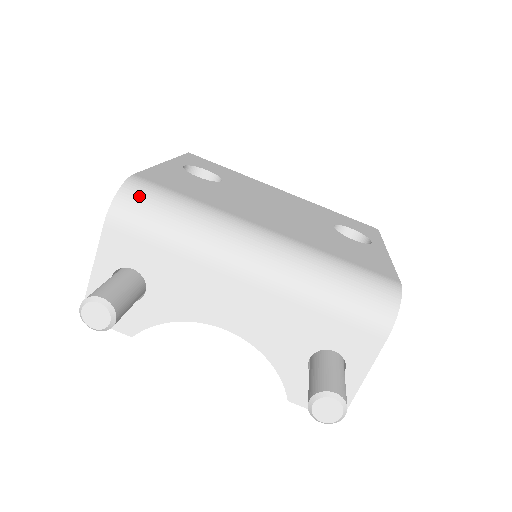
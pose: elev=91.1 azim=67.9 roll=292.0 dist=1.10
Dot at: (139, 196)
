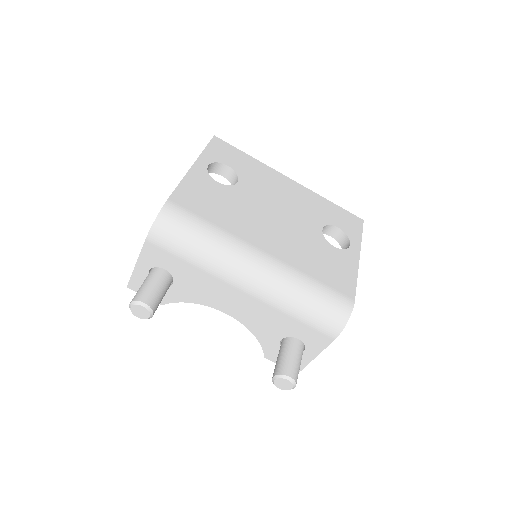
Dot at: (171, 223)
